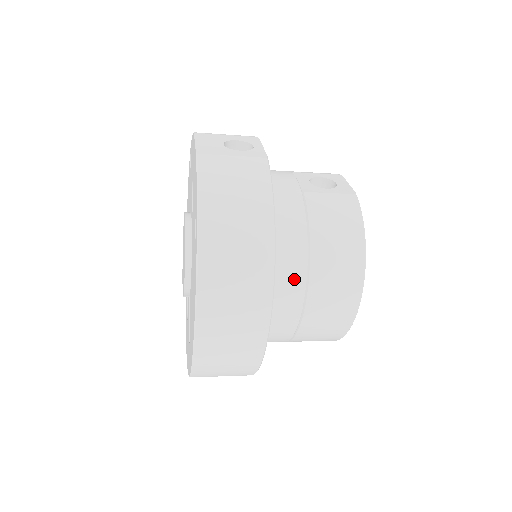
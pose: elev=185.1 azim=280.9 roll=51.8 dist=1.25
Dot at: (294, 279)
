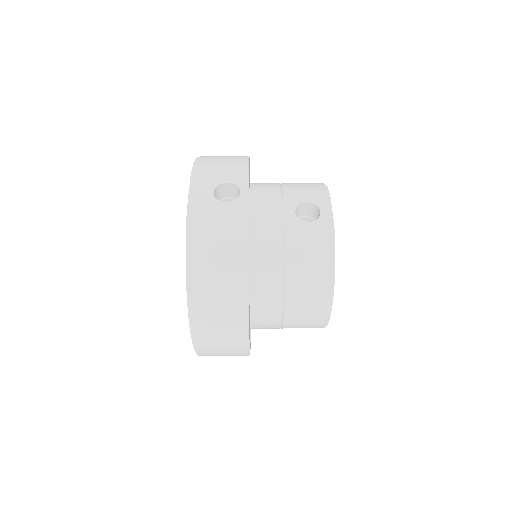
Dot at: (272, 304)
